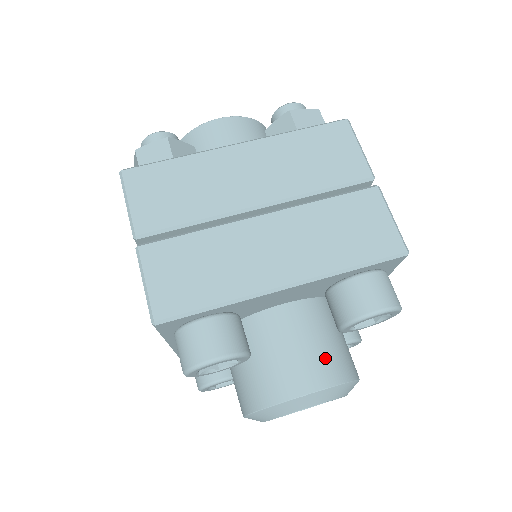
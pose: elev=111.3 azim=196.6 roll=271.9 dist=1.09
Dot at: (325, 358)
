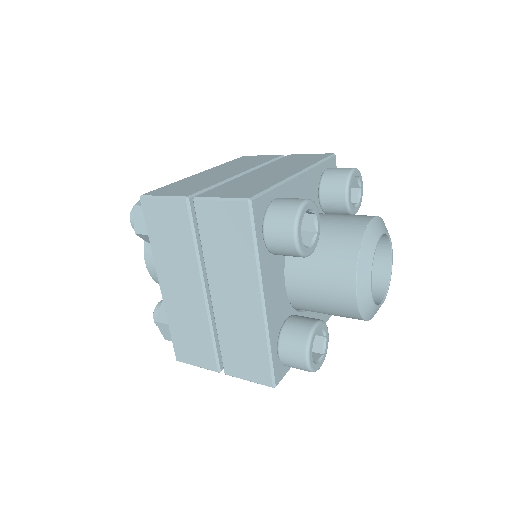
Dot at: occluded
